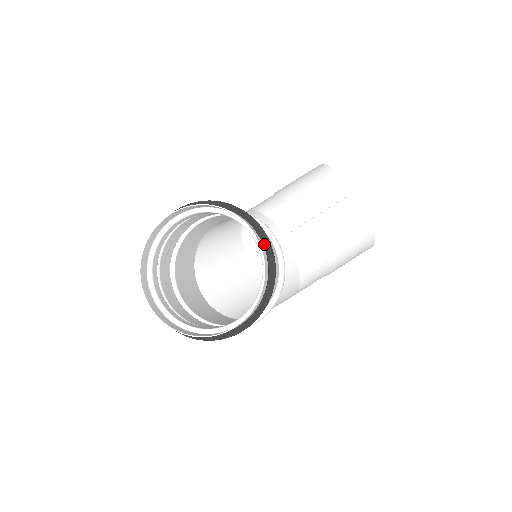
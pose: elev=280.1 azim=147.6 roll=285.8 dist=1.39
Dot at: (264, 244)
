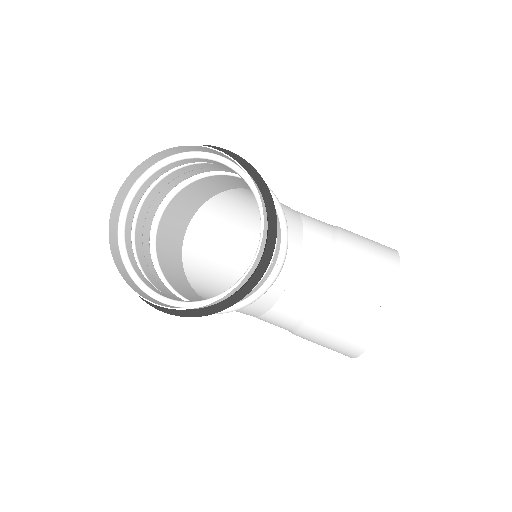
Dot at: (257, 271)
